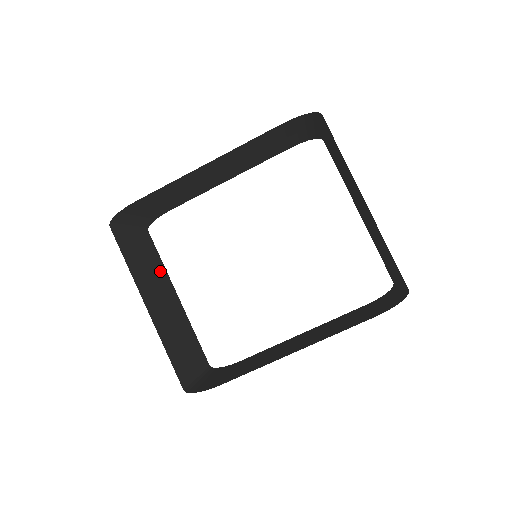
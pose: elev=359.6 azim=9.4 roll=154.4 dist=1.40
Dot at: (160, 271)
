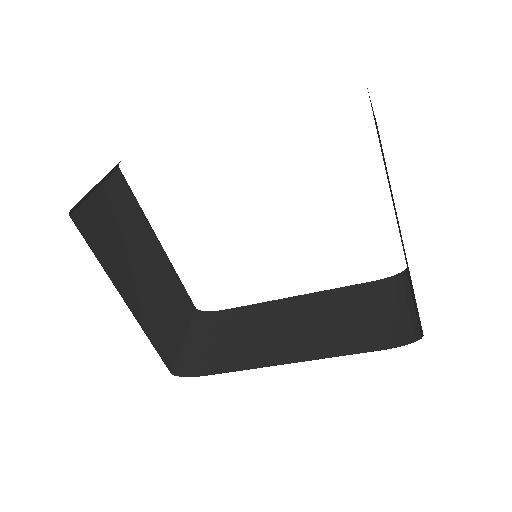
Dot at: (138, 225)
